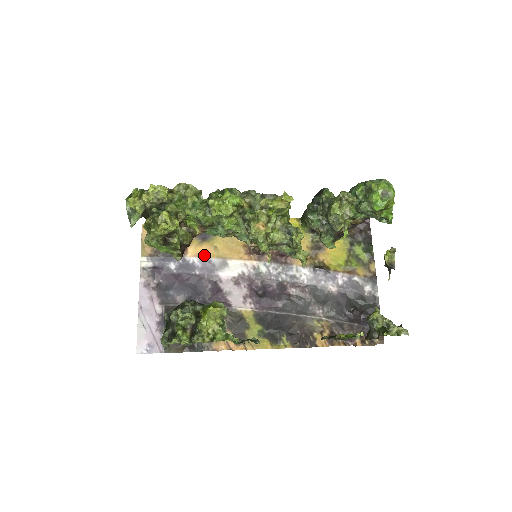
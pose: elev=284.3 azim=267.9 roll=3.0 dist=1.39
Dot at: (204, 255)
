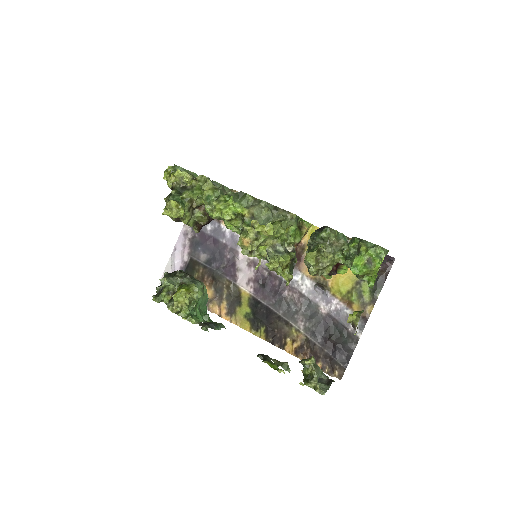
Dot at: occluded
